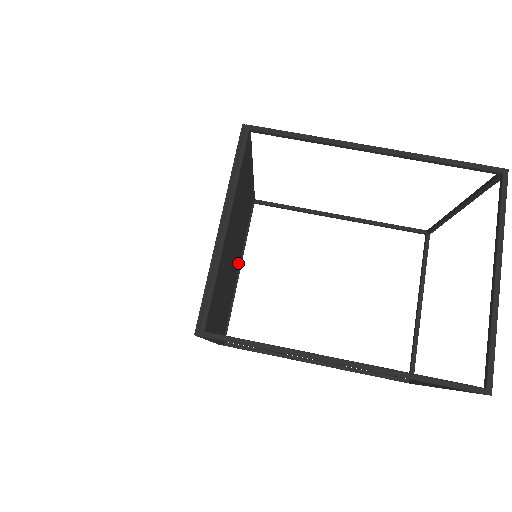
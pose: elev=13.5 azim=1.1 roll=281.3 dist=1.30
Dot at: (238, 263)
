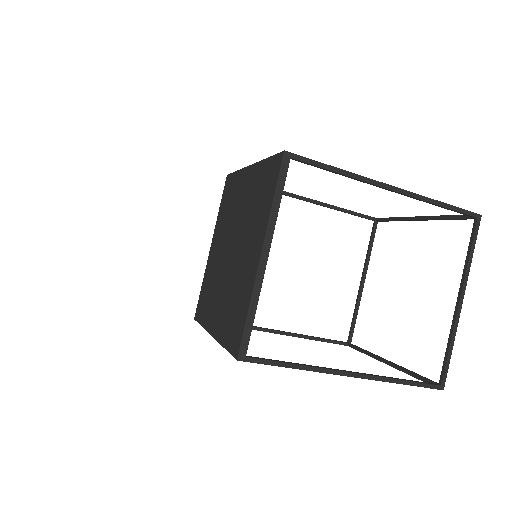
Dot at: occluded
